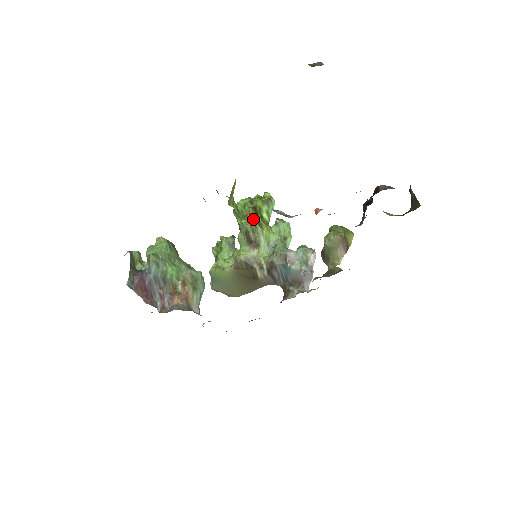
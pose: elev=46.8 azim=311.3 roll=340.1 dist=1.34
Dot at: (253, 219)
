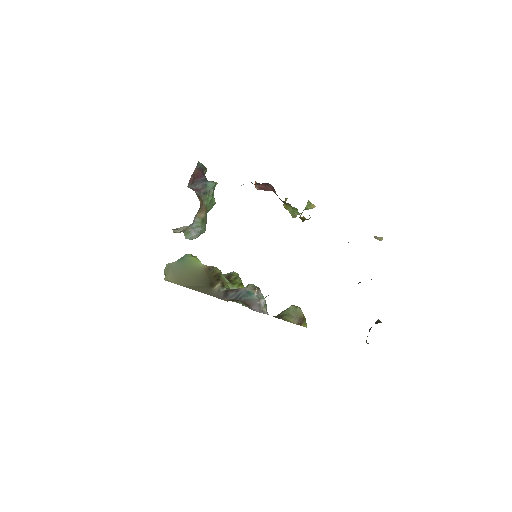
Dot at: (240, 278)
